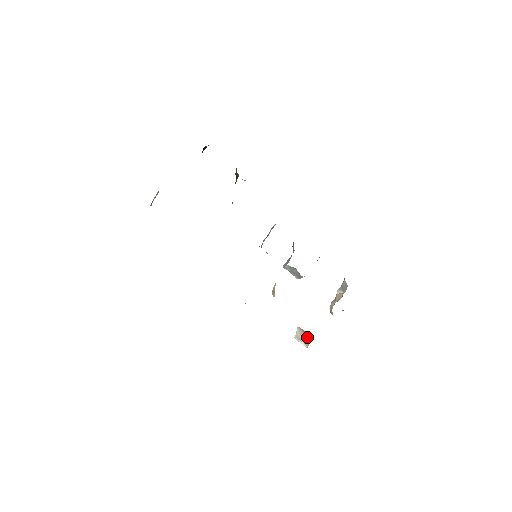
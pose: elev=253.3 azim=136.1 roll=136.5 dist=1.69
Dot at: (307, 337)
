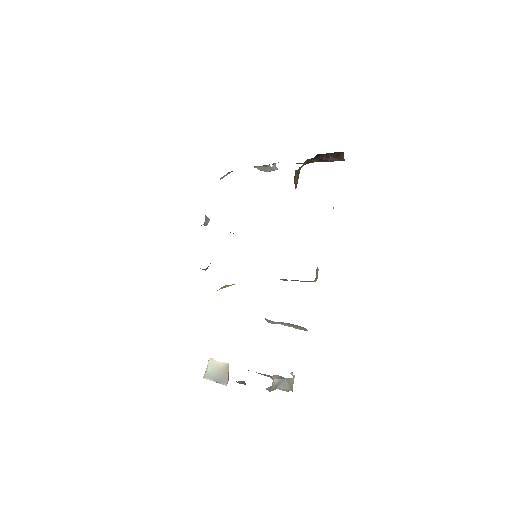
Dot at: (218, 377)
